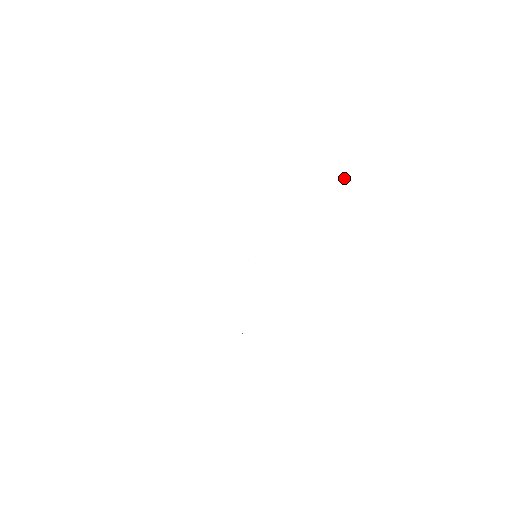
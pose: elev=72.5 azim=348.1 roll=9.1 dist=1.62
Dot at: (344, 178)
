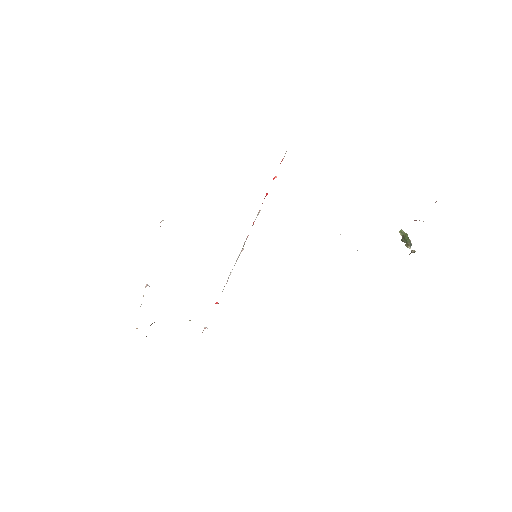
Dot at: (403, 240)
